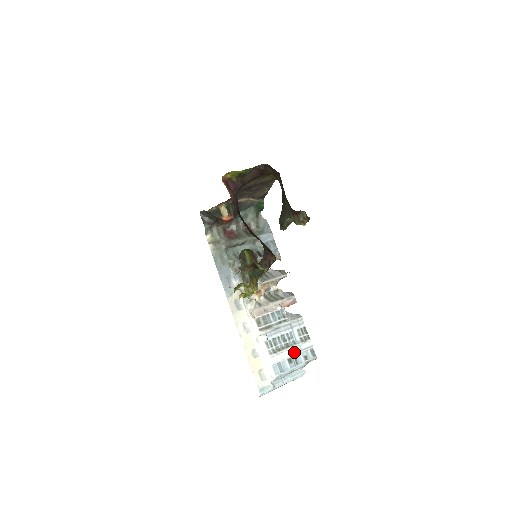
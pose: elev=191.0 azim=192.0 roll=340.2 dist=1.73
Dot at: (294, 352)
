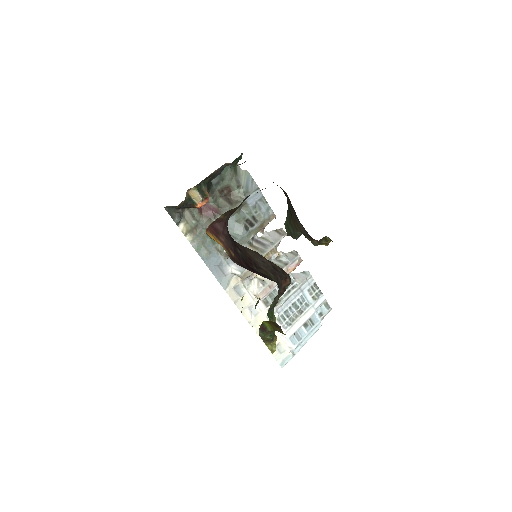
Dot at: (308, 315)
